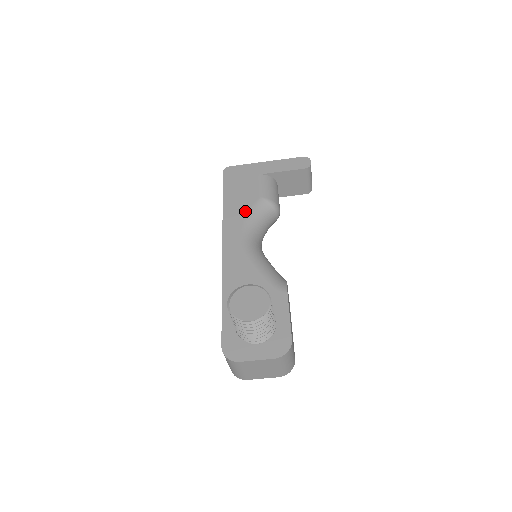
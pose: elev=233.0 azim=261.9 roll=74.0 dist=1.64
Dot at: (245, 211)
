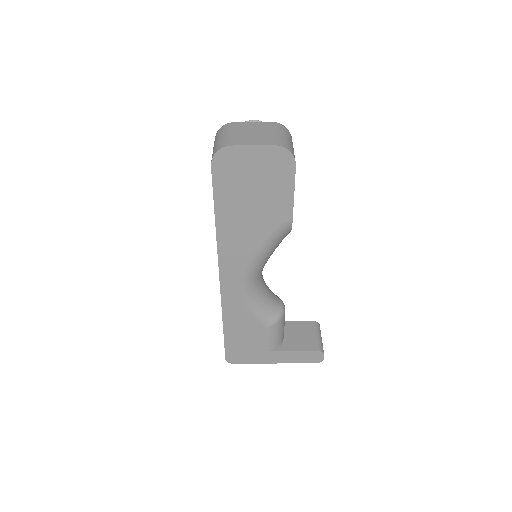
Dot at: occluded
